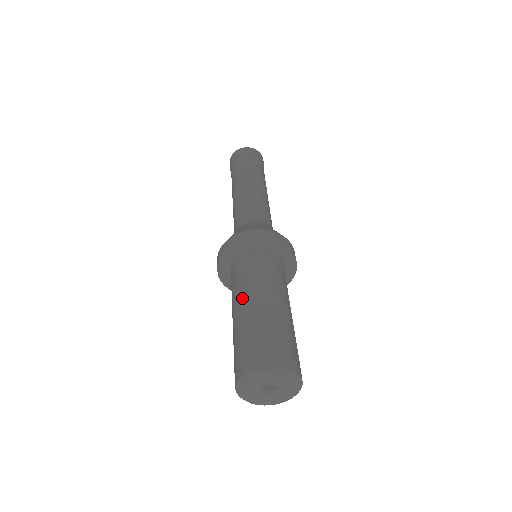
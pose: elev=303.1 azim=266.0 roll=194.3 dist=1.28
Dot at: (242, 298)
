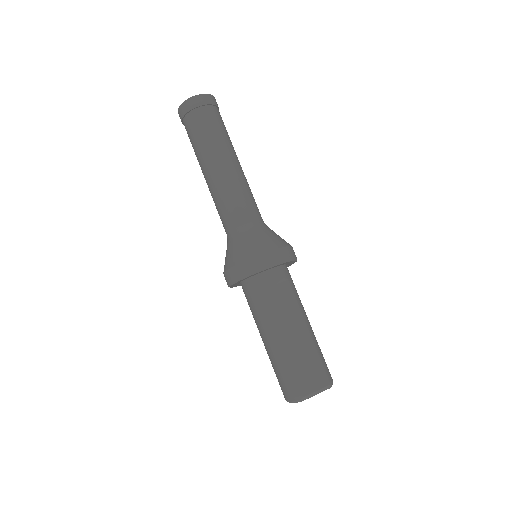
Dot at: (274, 326)
